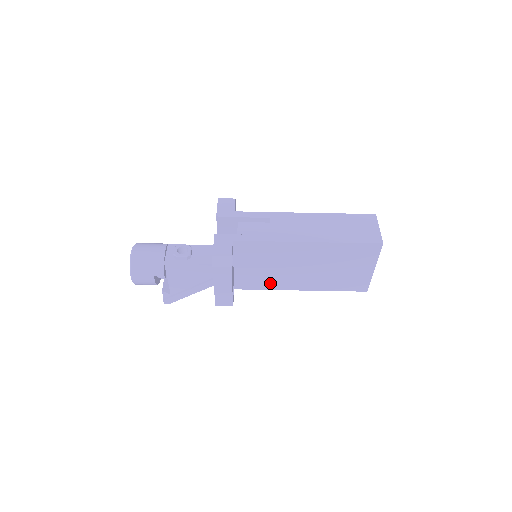
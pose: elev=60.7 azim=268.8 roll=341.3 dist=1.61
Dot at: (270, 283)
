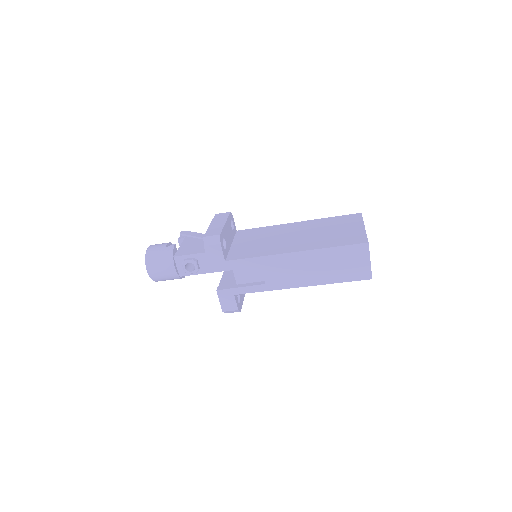
Dot at: occluded
